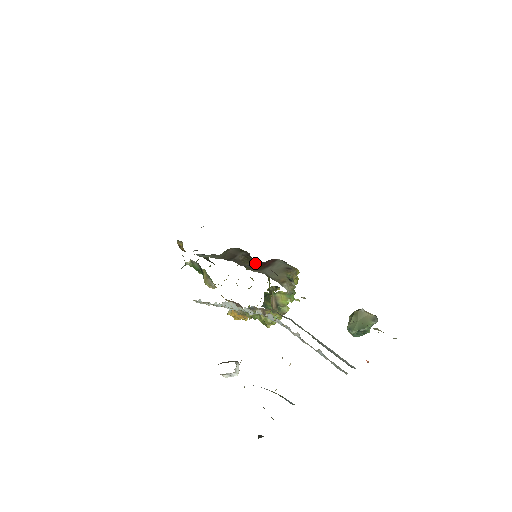
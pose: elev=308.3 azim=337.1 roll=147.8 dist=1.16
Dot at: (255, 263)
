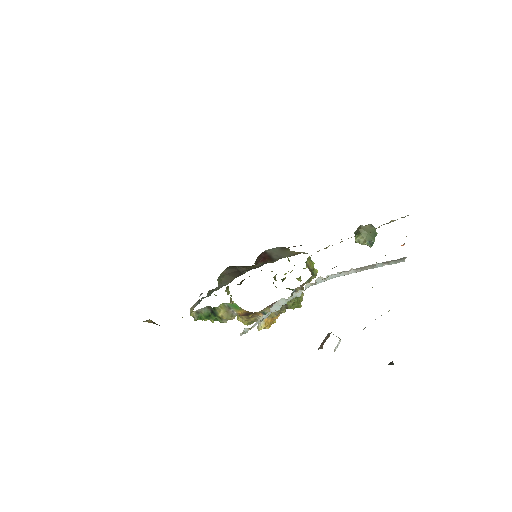
Dot at: (255, 265)
